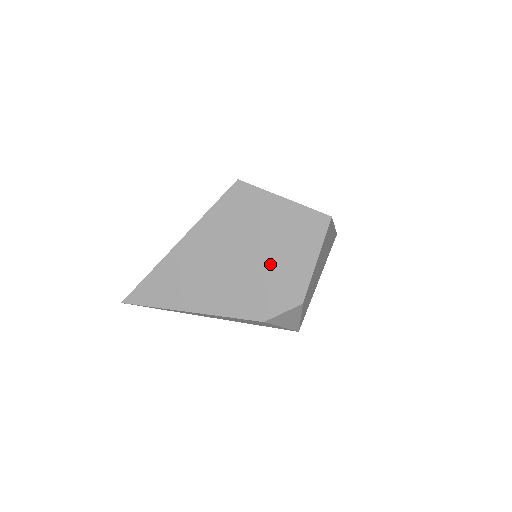
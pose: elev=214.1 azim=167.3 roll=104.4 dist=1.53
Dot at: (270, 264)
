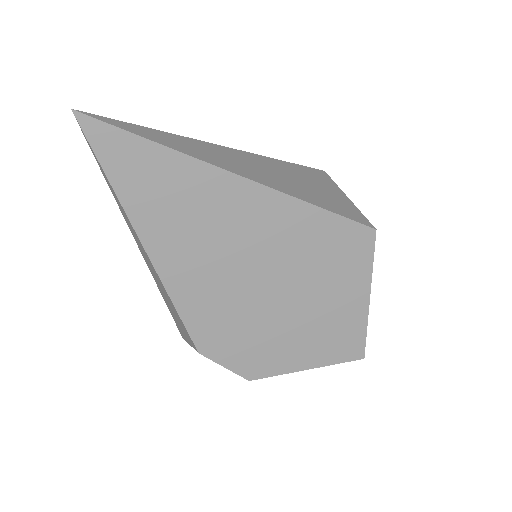
Dot at: (279, 324)
